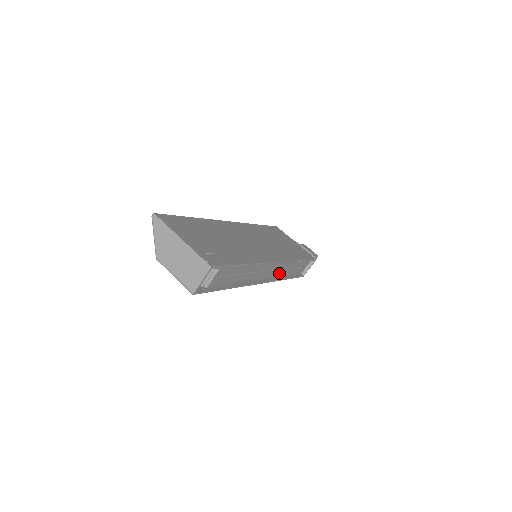
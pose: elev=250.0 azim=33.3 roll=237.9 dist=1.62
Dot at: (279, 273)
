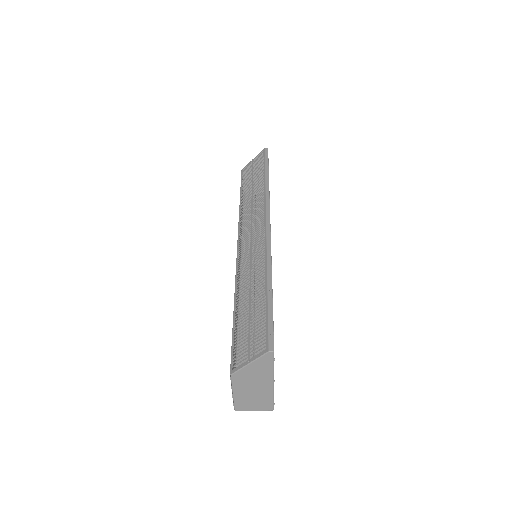
Dot at: occluded
